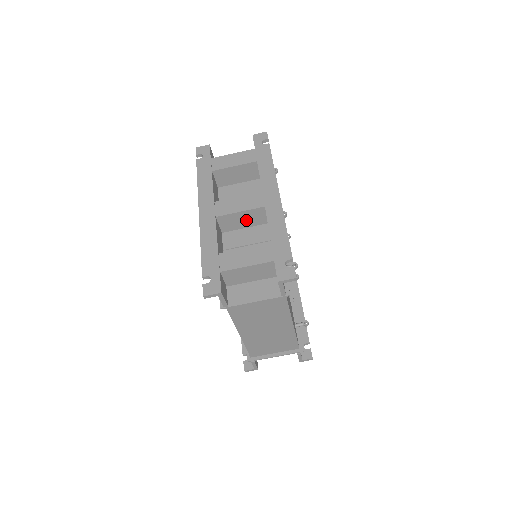
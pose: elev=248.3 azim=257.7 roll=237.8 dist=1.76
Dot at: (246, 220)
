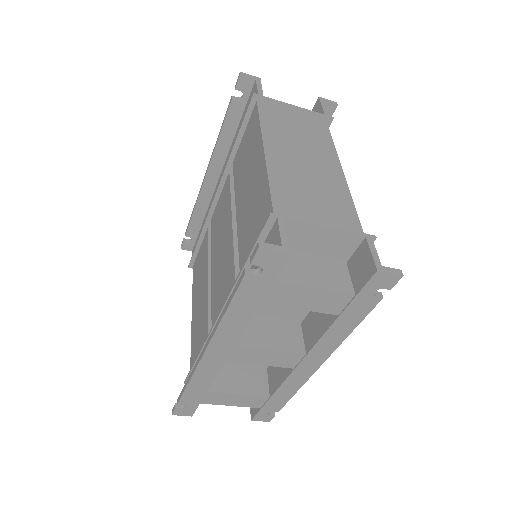
Dot at: occluded
